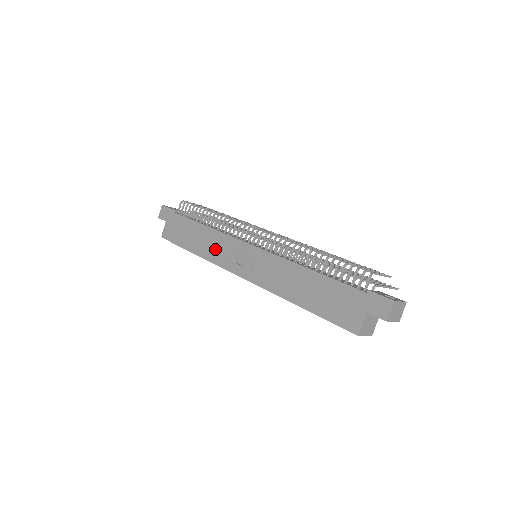
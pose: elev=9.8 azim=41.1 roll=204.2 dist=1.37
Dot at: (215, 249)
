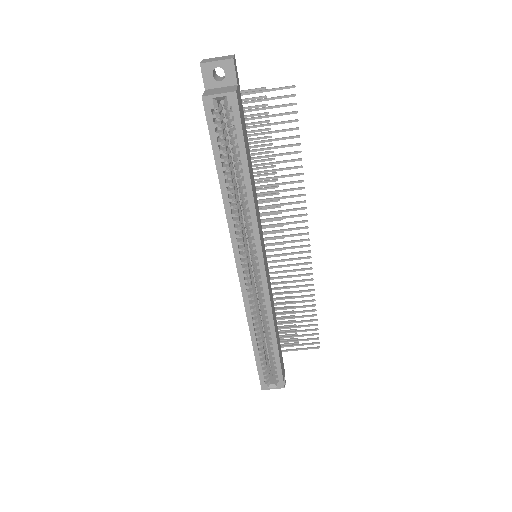
Dot at: occluded
